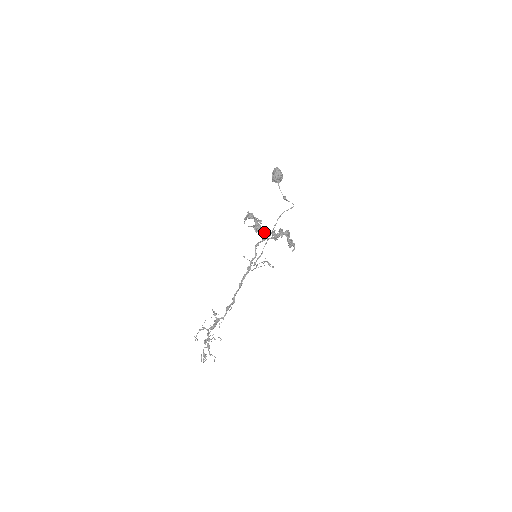
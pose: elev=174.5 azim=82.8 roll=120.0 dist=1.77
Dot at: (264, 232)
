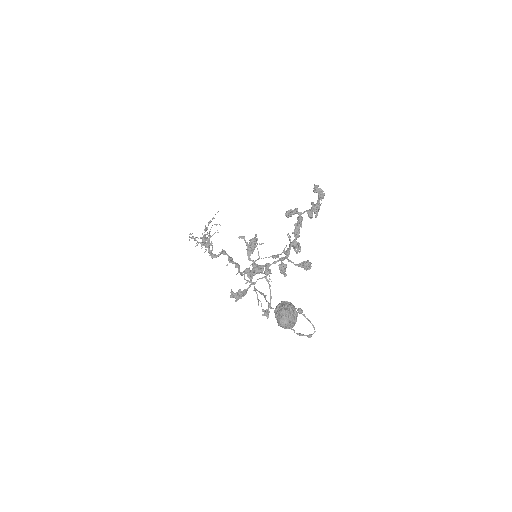
Dot at: occluded
